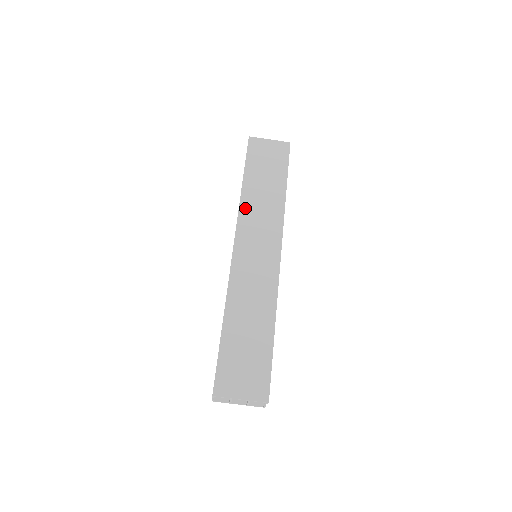
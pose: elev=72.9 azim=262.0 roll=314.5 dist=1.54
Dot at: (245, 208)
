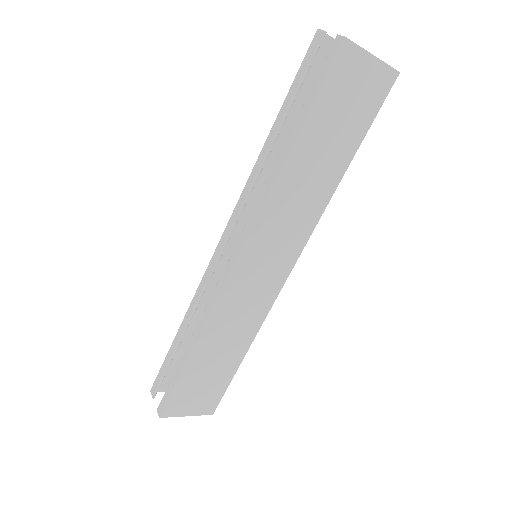
Dot at: (275, 200)
